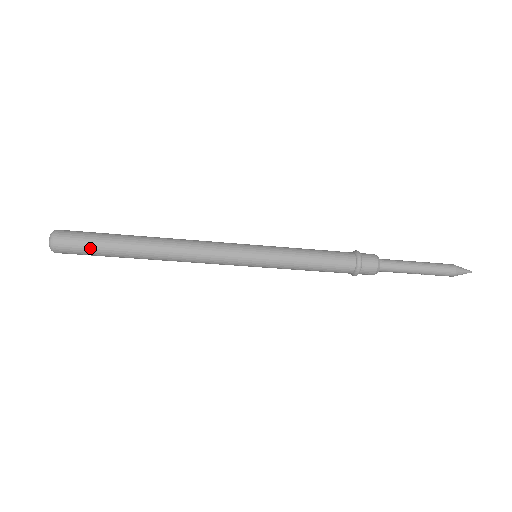
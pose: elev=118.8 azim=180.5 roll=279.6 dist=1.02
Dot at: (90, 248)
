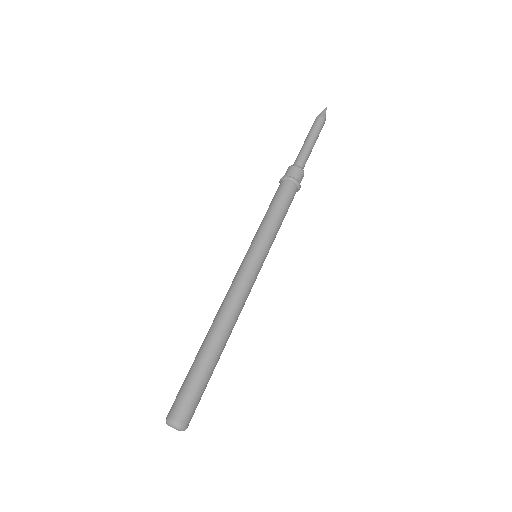
Dot at: (196, 391)
